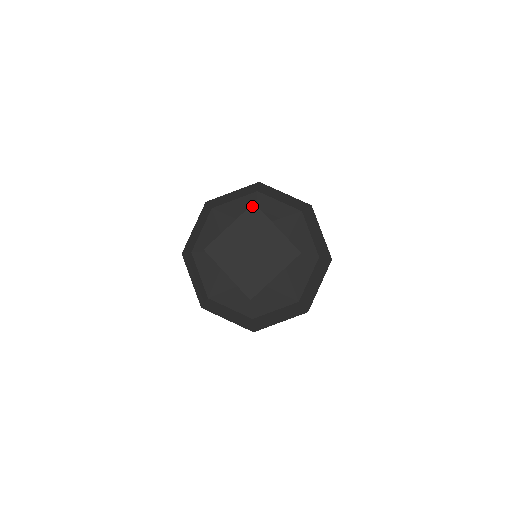
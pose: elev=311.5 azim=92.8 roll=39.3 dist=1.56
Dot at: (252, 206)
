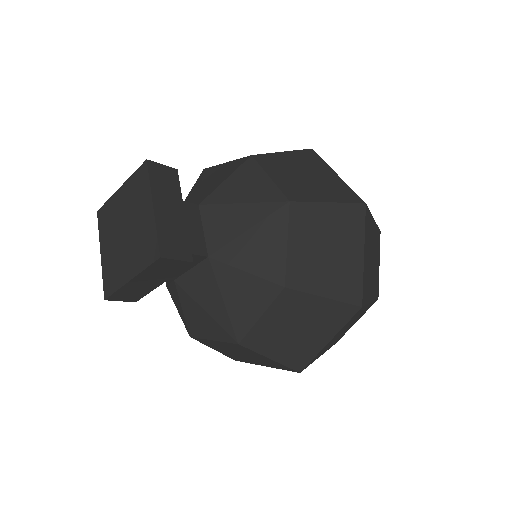
Dot at: (144, 164)
